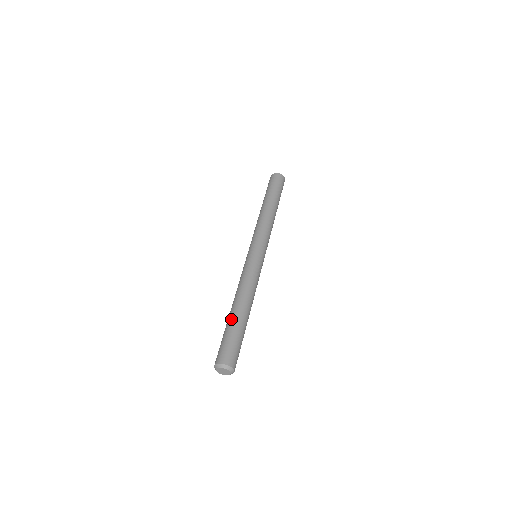
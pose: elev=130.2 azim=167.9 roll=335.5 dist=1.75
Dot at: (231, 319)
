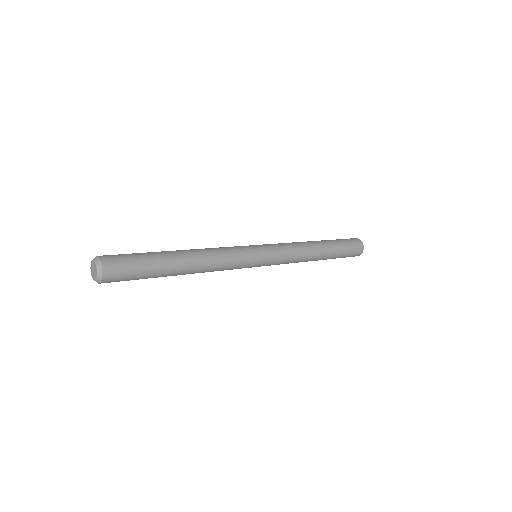
Dot at: (163, 252)
